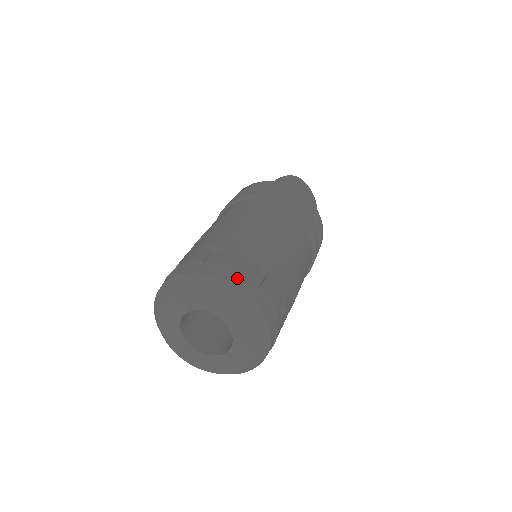
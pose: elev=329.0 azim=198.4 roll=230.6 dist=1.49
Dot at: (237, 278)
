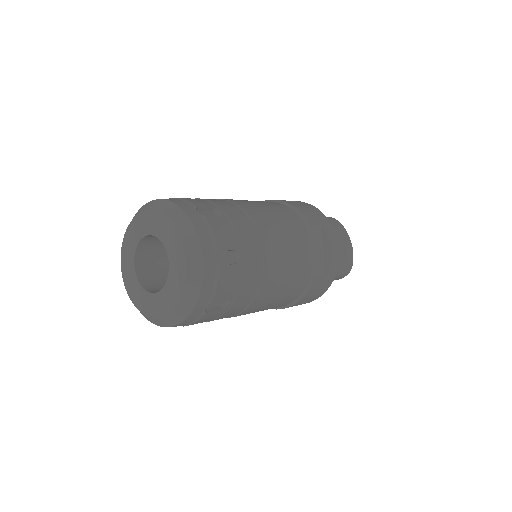
Dot at: (183, 203)
